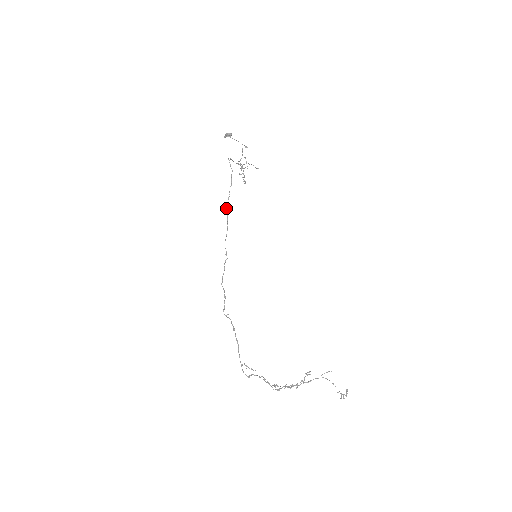
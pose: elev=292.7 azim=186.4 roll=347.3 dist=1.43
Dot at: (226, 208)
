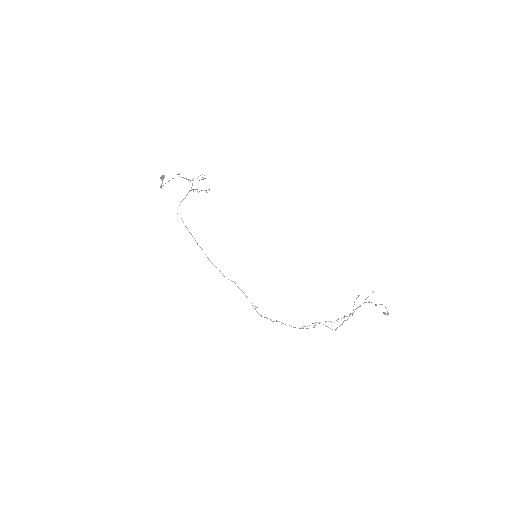
Dot at: occluded
